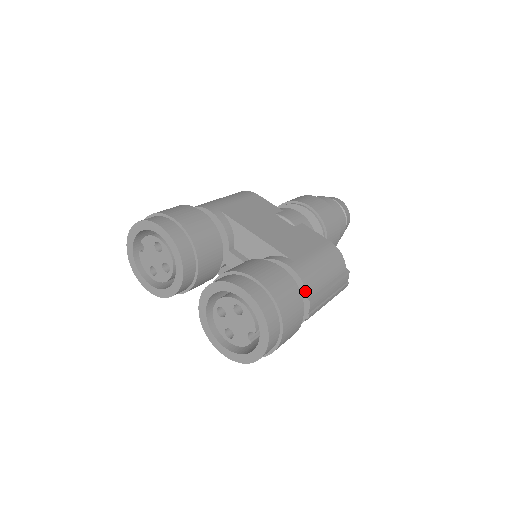
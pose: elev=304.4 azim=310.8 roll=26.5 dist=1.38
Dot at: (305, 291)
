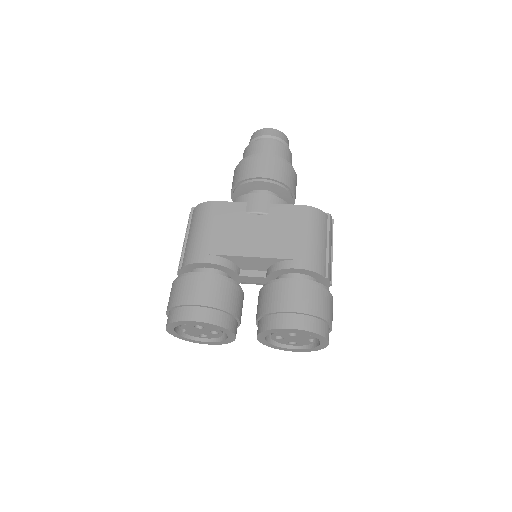
Dot at: (320, 275)
